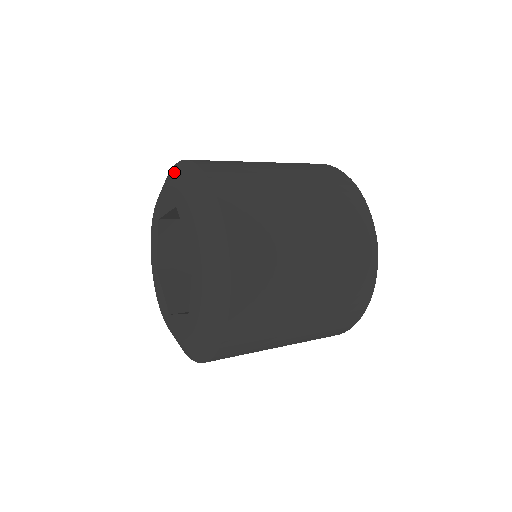
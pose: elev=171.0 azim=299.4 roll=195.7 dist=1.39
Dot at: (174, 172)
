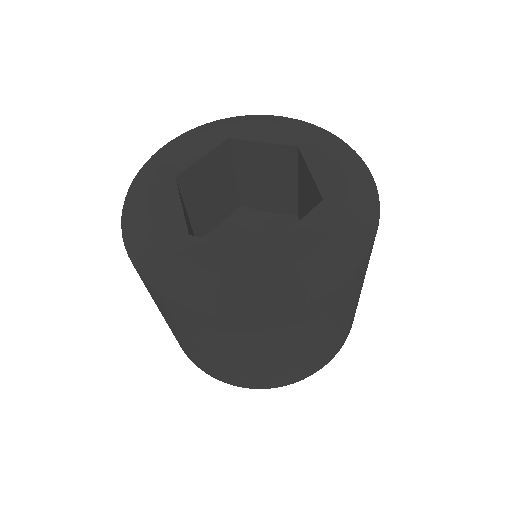
Dot at: (187, 134)
